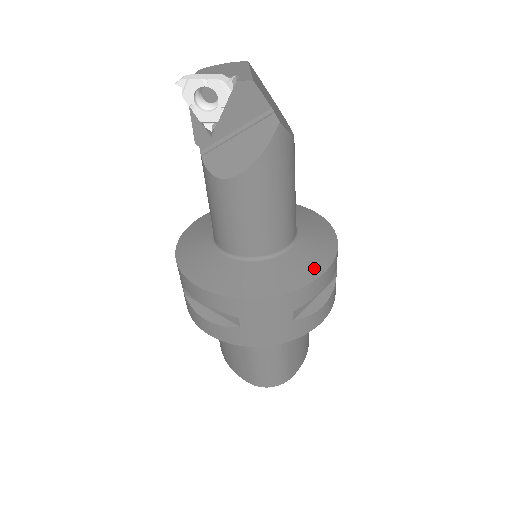
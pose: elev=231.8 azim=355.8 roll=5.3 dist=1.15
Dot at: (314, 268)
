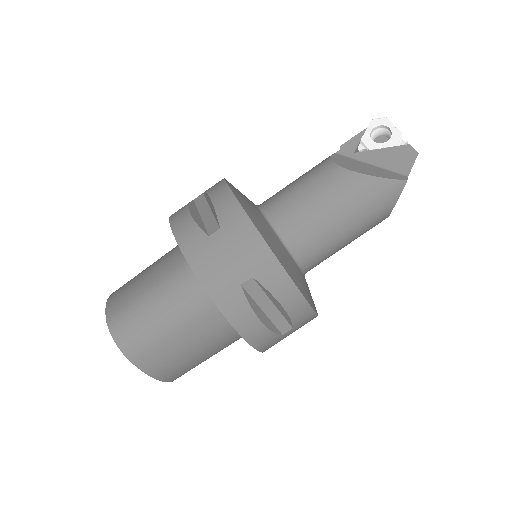
Dot at: (299, 283)
